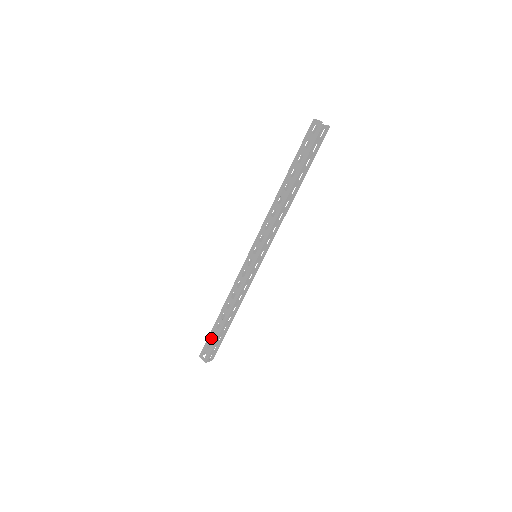
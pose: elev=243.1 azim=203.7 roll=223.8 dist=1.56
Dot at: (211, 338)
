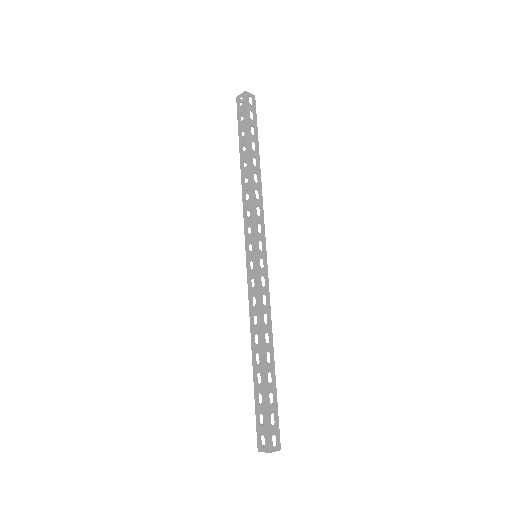
Dot at: (258, 405)
